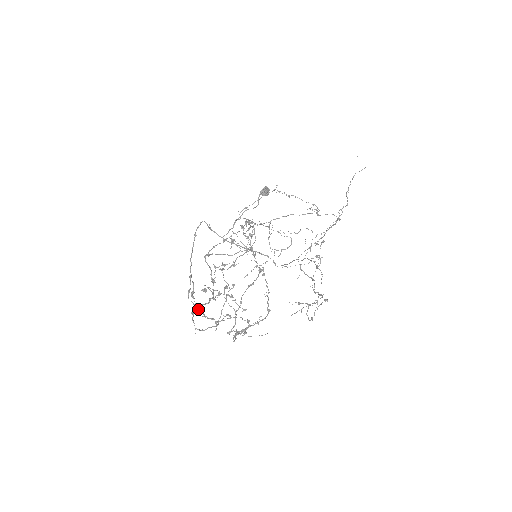
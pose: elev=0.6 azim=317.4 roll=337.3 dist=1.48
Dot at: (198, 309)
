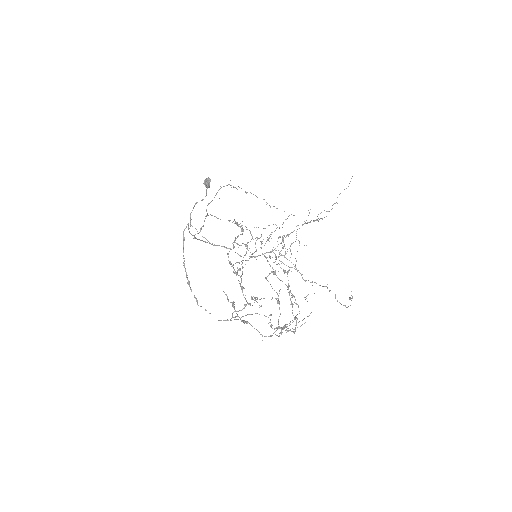
Dot at: (237, 316)
